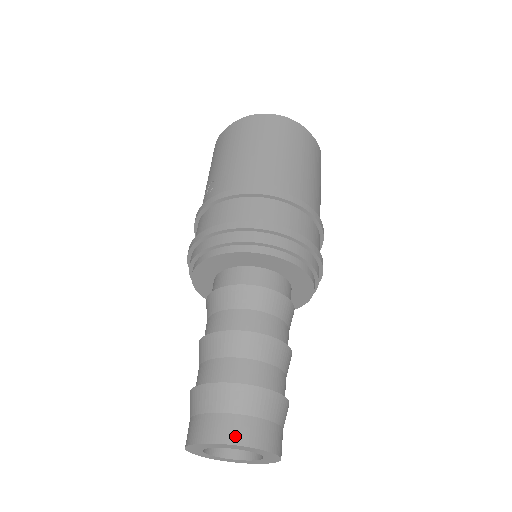
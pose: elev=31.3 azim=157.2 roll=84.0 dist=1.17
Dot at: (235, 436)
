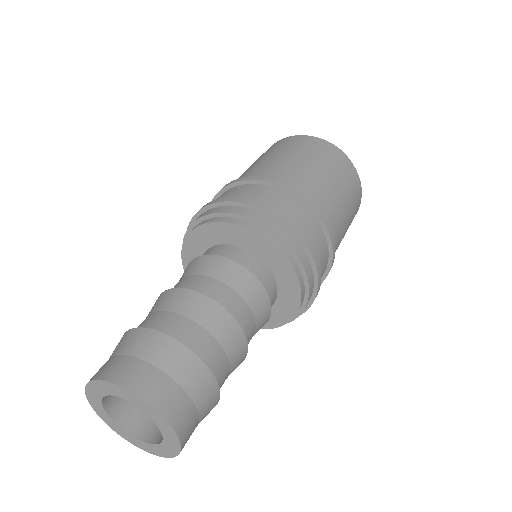
Dot at: (95, 375)
